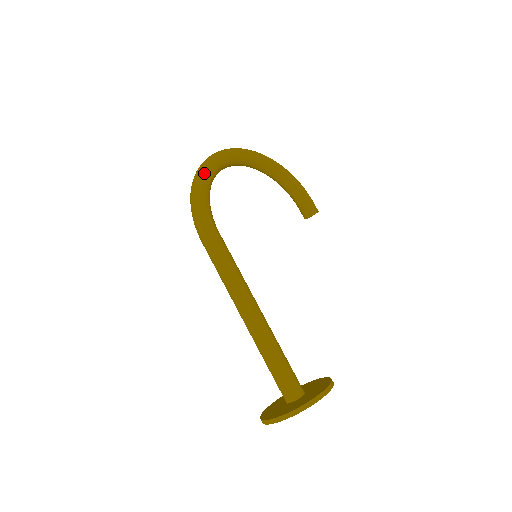
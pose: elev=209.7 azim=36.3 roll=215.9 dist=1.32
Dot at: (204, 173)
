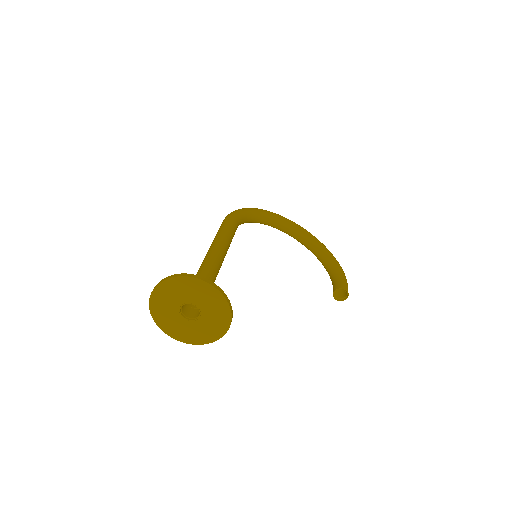
Dot at: (259, 209)
